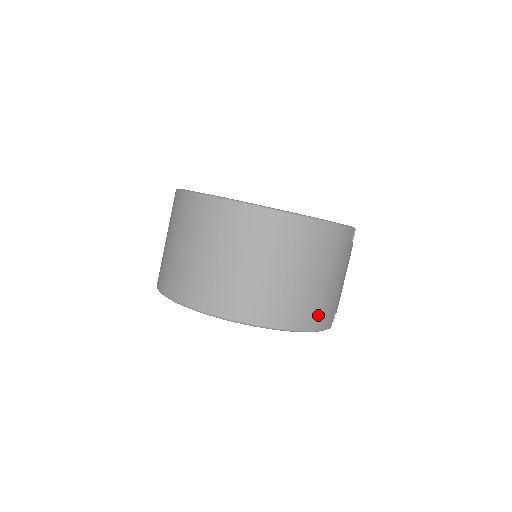
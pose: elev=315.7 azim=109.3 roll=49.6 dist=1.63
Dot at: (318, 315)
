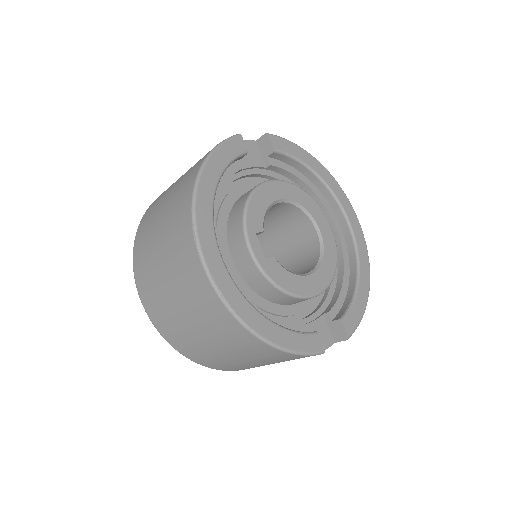
Dot at: (225, 367)
